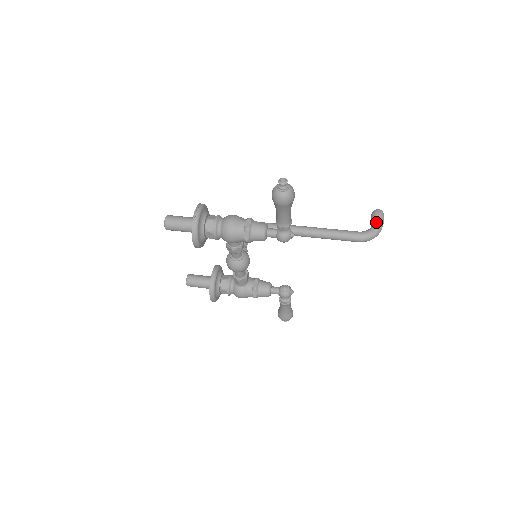
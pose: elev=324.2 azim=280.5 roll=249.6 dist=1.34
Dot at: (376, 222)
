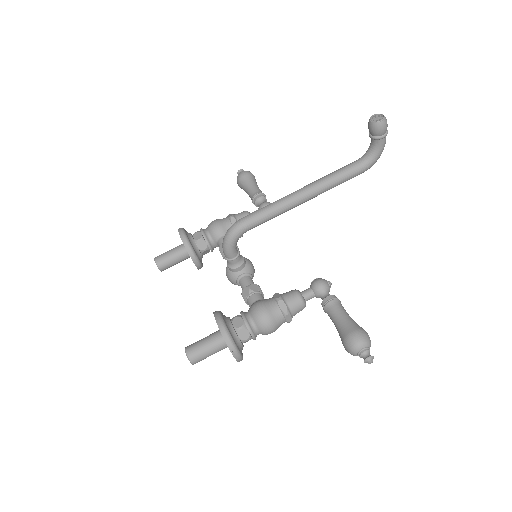
Dot at: (380, 143)
